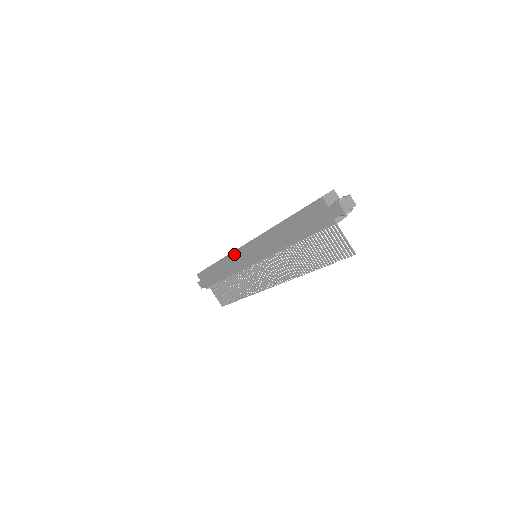
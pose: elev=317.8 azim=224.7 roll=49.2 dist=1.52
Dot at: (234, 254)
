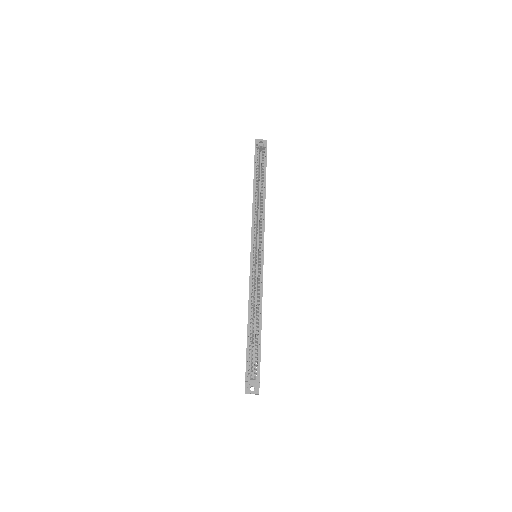
Dot at: (251, 230)
